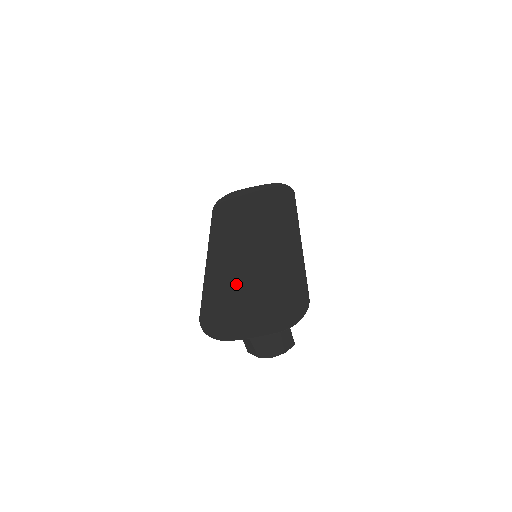
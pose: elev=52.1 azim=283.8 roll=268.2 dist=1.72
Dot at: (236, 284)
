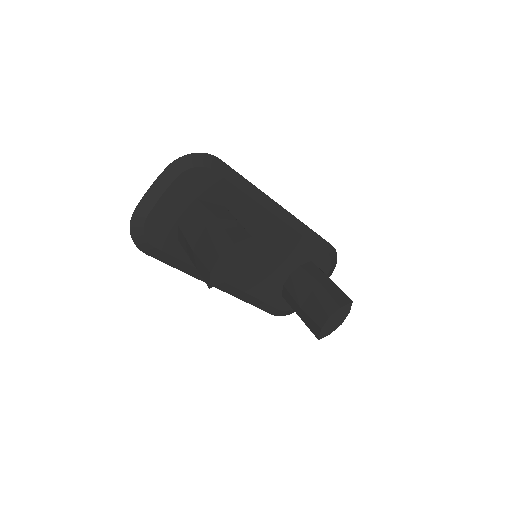
Dot at: occluded
